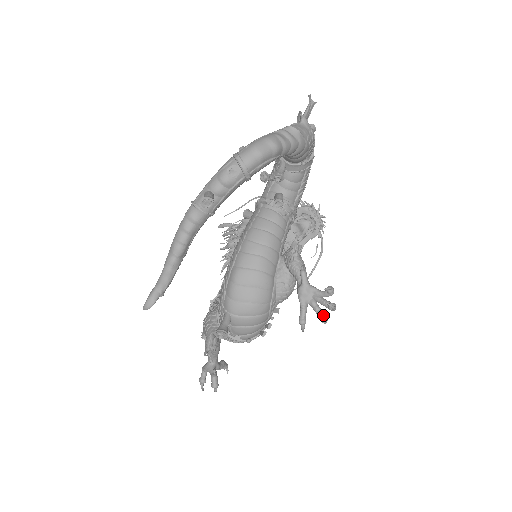
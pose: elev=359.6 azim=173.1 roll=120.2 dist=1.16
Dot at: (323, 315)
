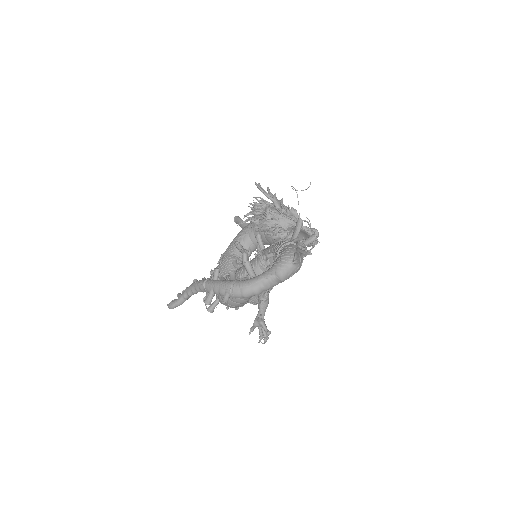
Dot at: (261, 336)
